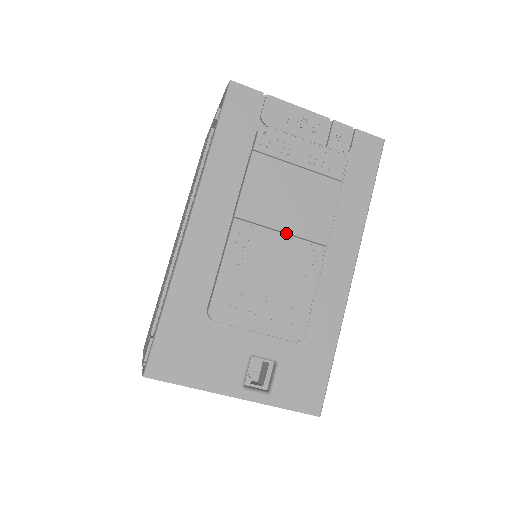
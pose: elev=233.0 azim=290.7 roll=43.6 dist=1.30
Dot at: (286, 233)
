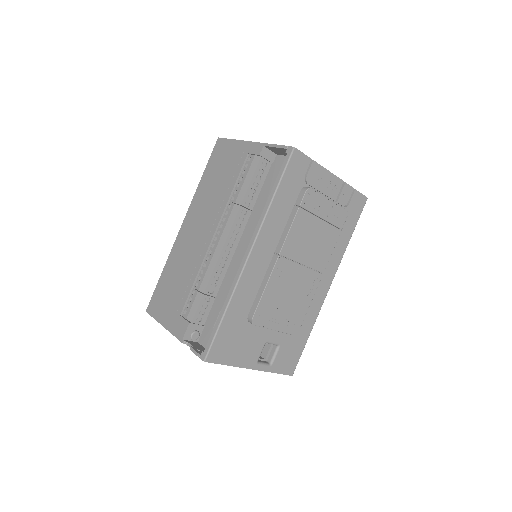
Dot at: (304, 265)
